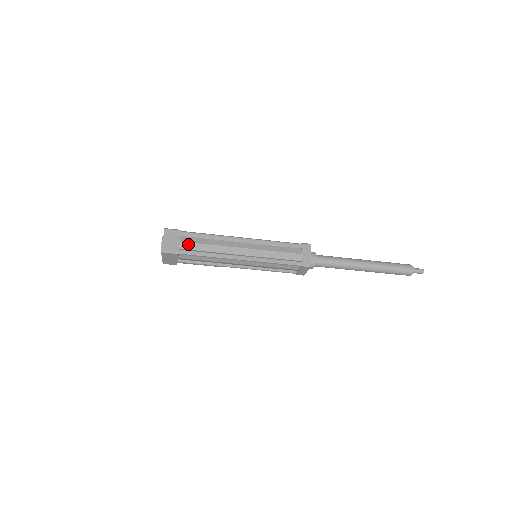
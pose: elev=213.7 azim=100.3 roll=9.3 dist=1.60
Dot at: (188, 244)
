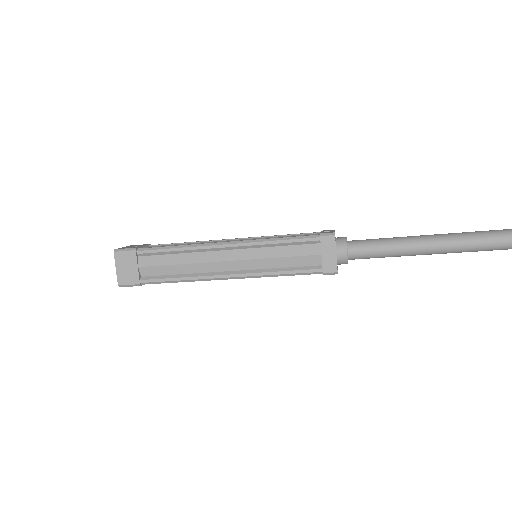
Dot at: (150, 269)
